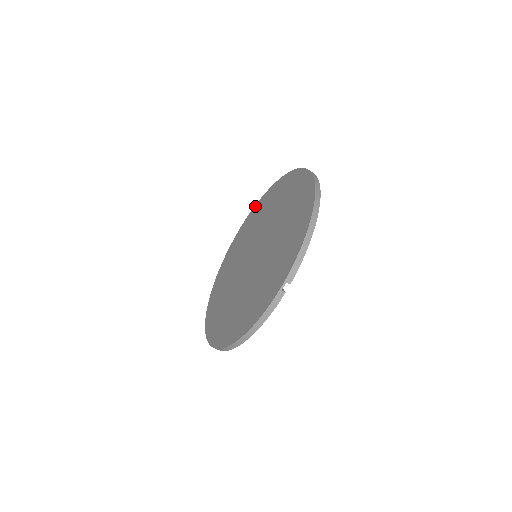
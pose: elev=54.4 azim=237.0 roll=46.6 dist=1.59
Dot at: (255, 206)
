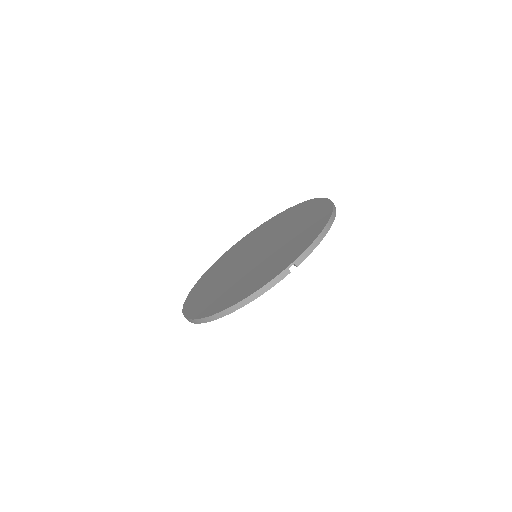
Dot at: (258, 227)
